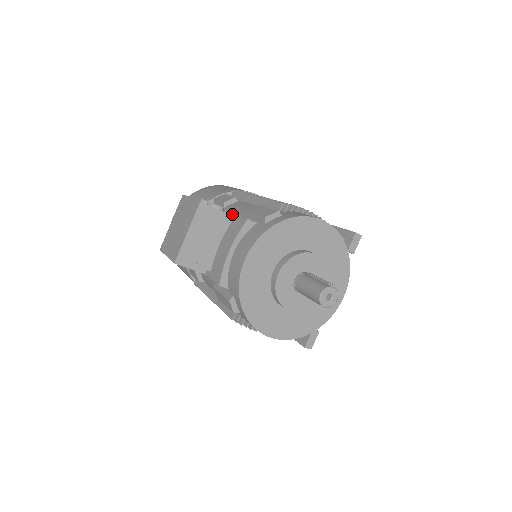
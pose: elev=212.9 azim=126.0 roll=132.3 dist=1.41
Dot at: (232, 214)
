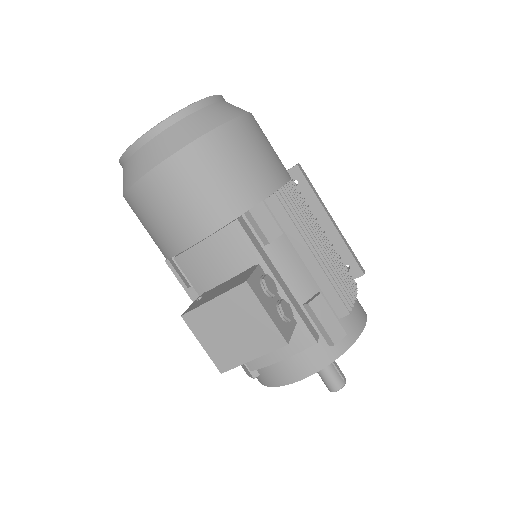
Dot at: (294, 310)
